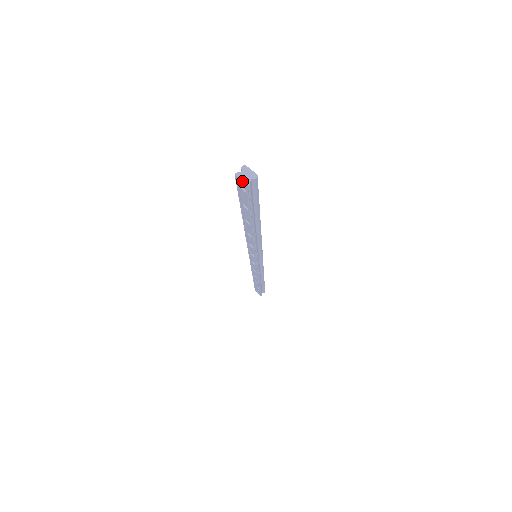
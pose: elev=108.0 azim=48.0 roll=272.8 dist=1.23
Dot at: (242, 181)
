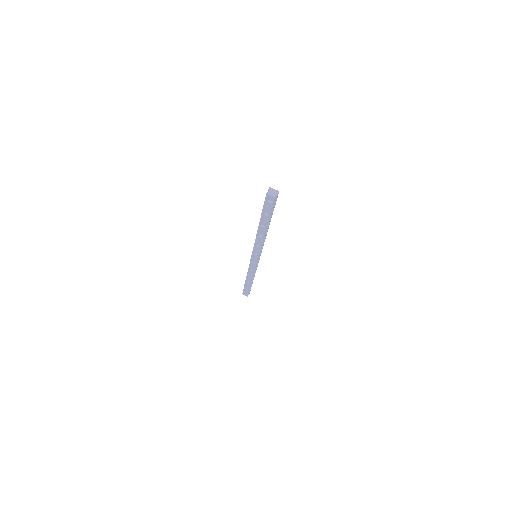
Dot at: (271, 196)
